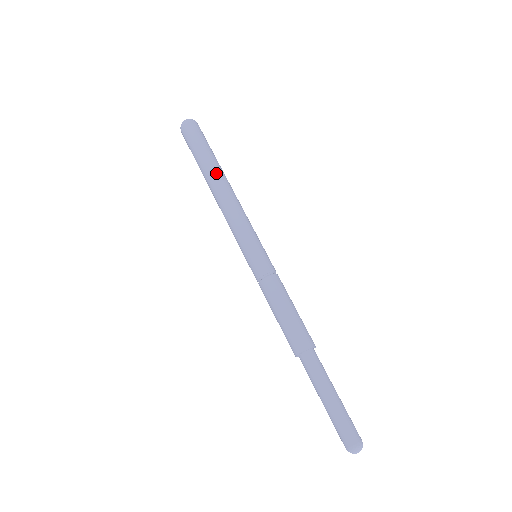
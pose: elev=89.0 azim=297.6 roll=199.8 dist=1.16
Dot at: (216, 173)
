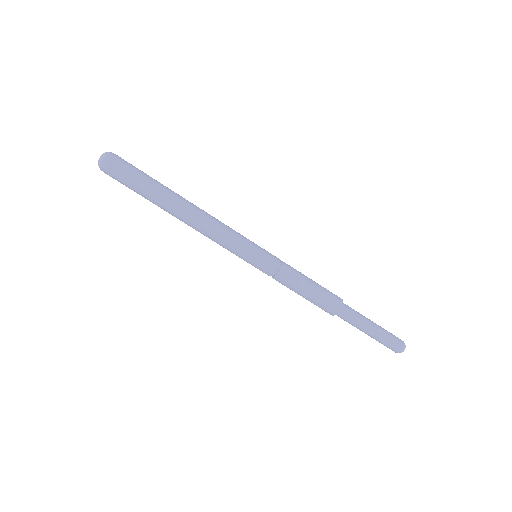
Dot at: (176, 201)
